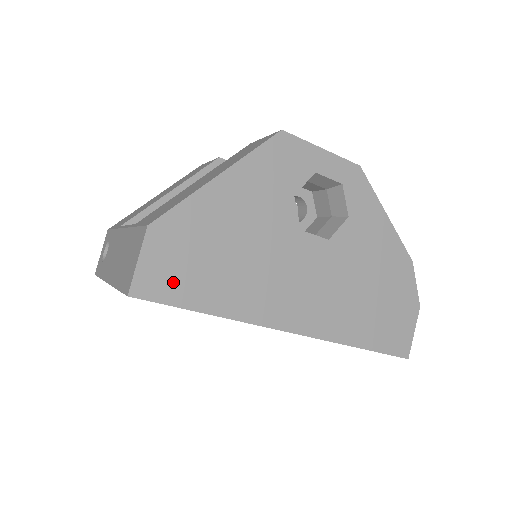
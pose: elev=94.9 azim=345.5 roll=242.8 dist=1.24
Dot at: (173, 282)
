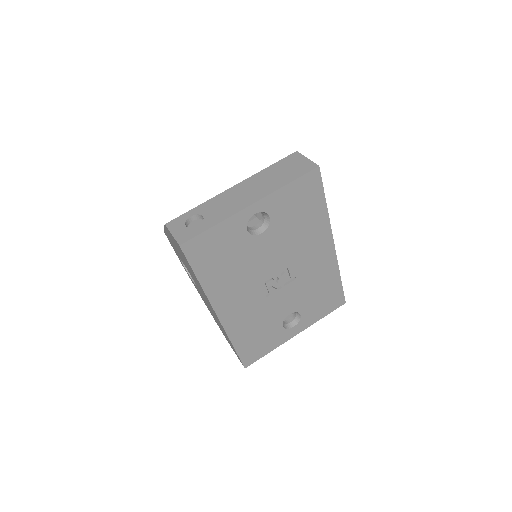
Dot at: occluded
